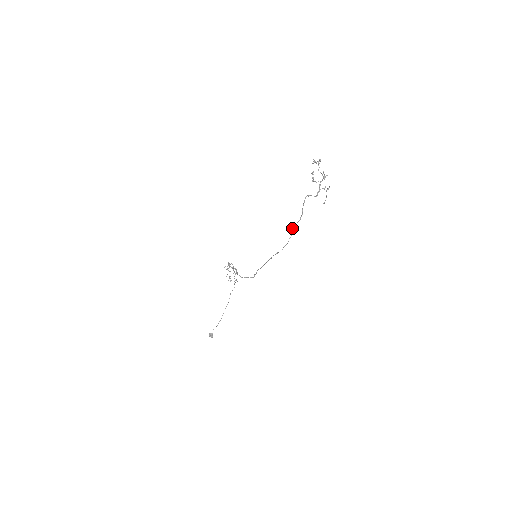
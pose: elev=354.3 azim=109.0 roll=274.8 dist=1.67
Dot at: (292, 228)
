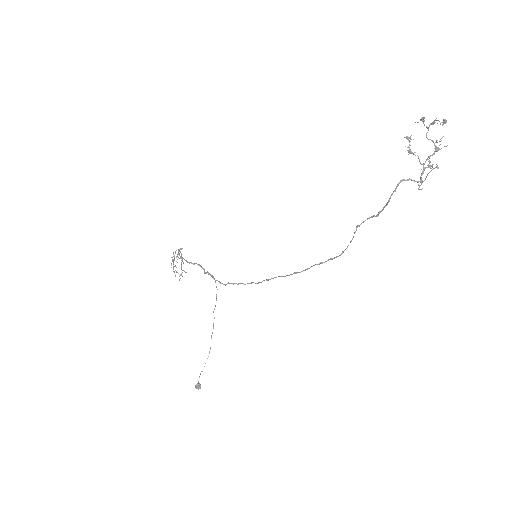
Dot at: (356, 228)
